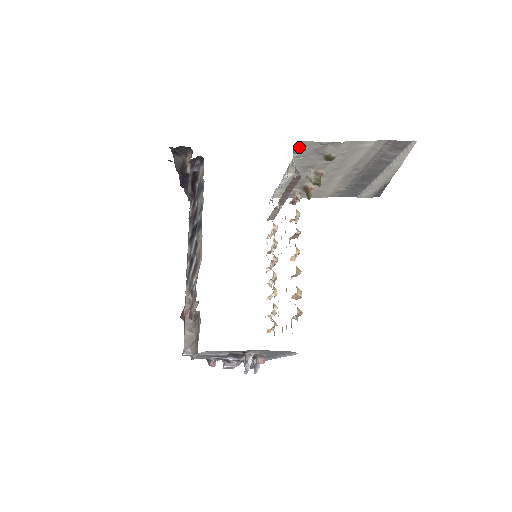
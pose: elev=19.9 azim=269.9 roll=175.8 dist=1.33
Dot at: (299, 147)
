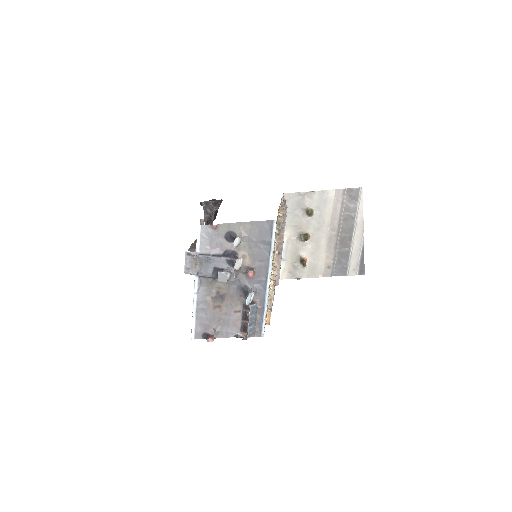
Dot at: (286, 200)
